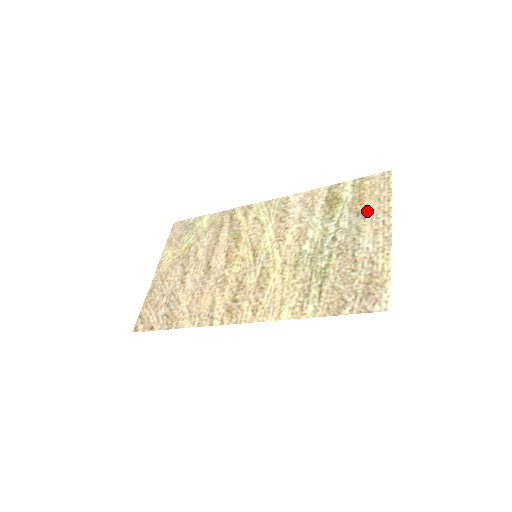
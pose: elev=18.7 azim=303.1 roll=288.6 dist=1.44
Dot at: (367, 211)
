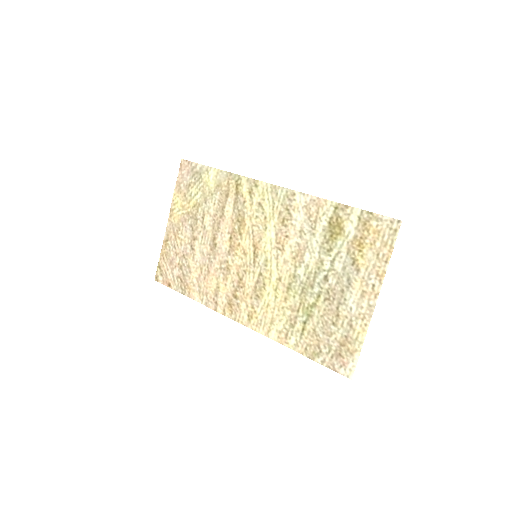
Dot at: (362, 264)
